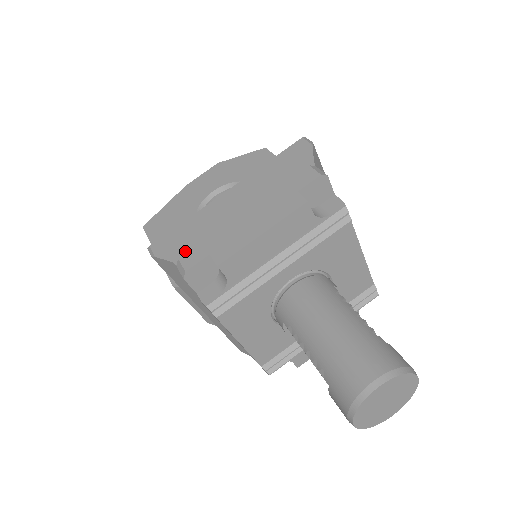
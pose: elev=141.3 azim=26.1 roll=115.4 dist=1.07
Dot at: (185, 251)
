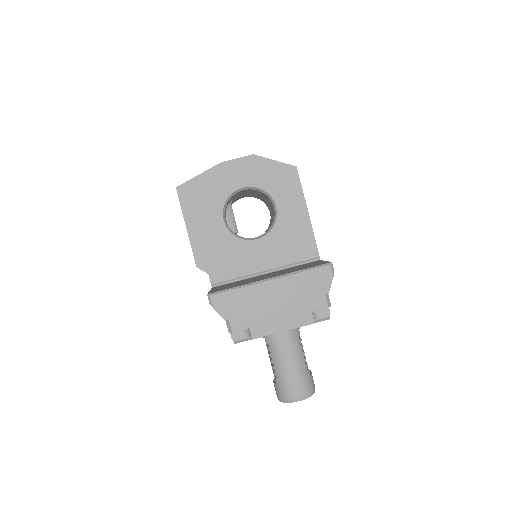
Dot at: (234, 316)
